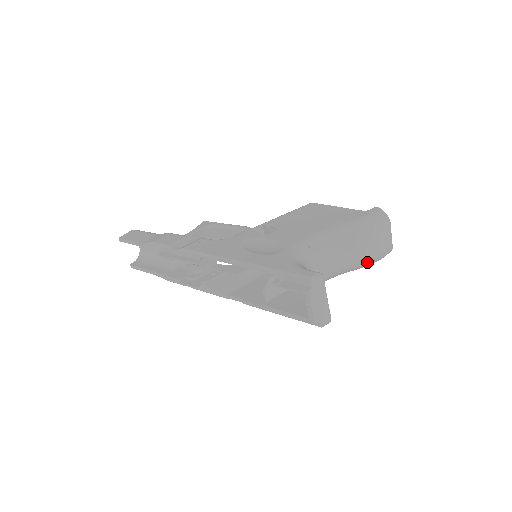
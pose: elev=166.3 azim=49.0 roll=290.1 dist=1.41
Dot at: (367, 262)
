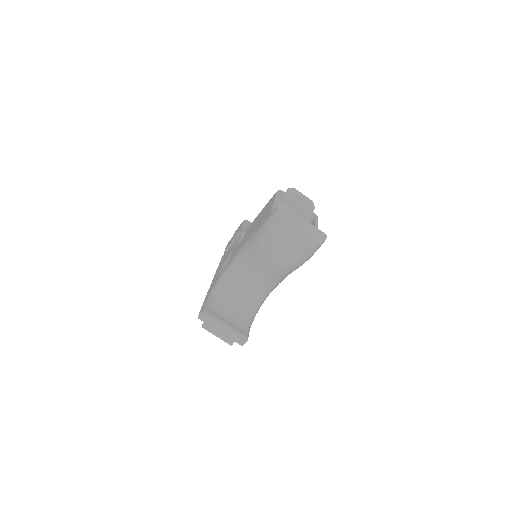
Dot at: (285, 269)
